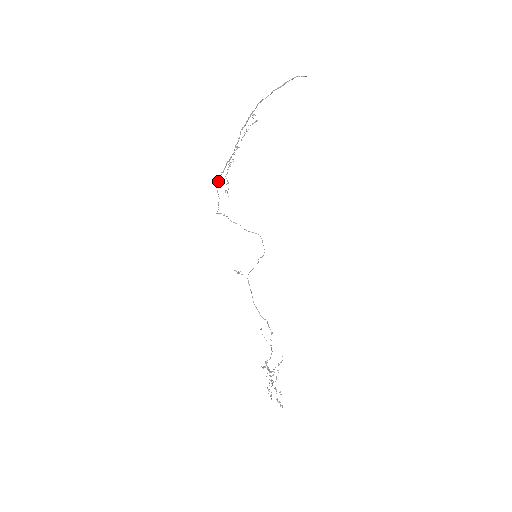
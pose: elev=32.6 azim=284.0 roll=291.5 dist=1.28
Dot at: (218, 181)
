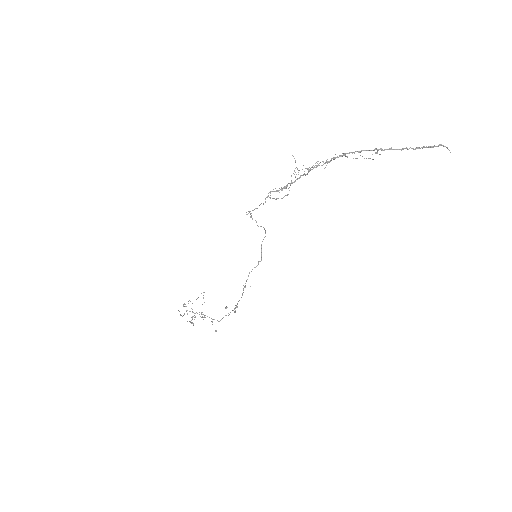
Dot at: (278, 191)
